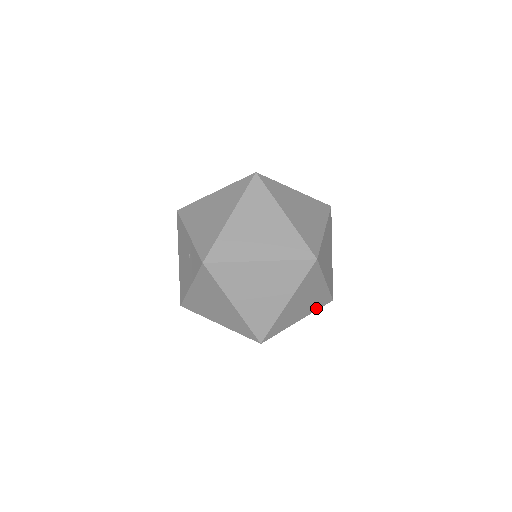
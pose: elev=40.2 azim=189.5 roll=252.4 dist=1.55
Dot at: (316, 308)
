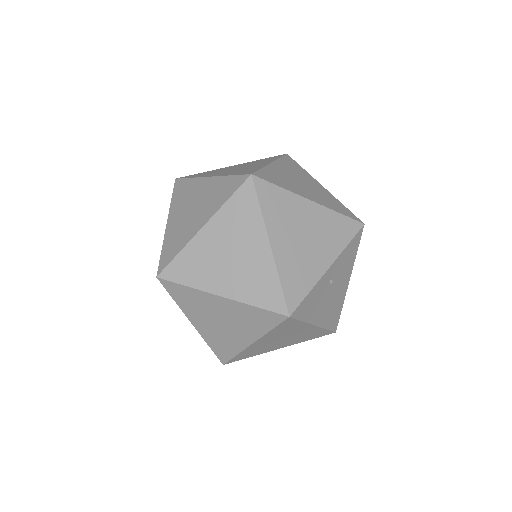
Dot at: (343, 242)
